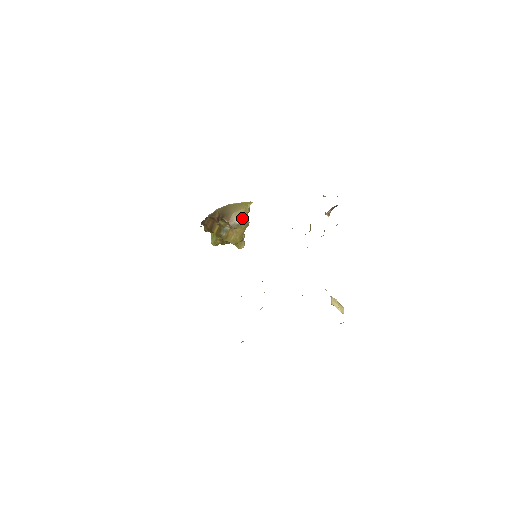
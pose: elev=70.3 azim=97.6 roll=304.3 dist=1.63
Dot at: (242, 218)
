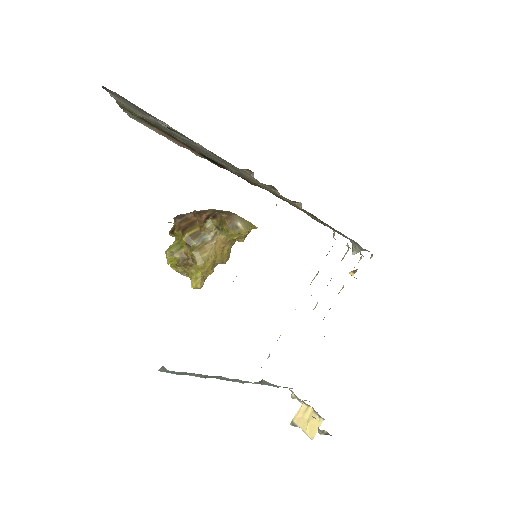
Dot at: (244, 226)
